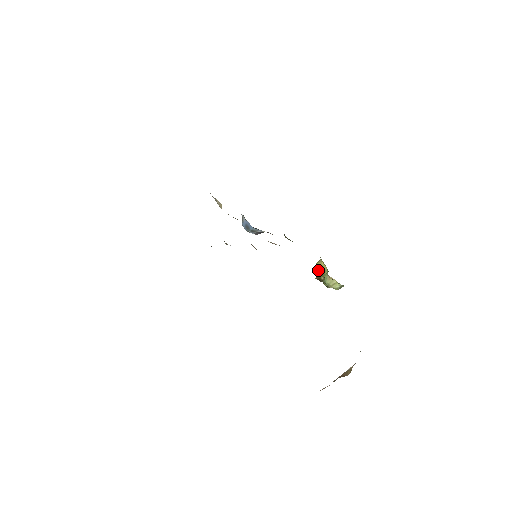
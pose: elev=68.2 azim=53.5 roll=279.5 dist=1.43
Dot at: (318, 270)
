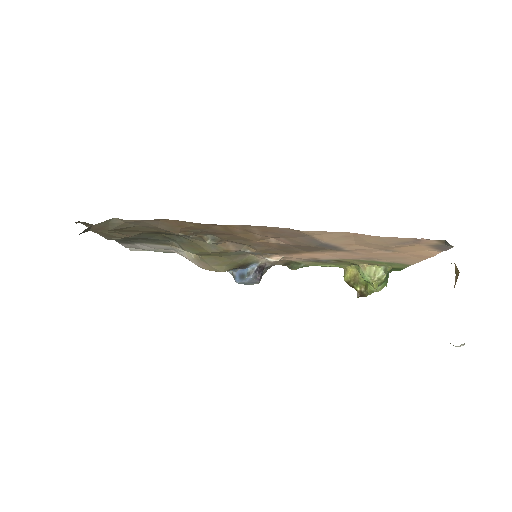
Dot at: (351, 283)
